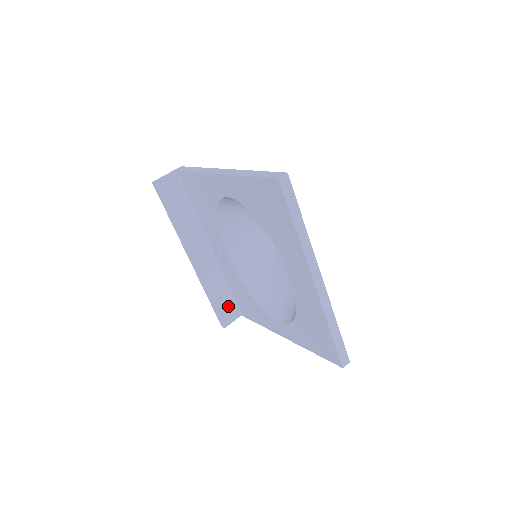
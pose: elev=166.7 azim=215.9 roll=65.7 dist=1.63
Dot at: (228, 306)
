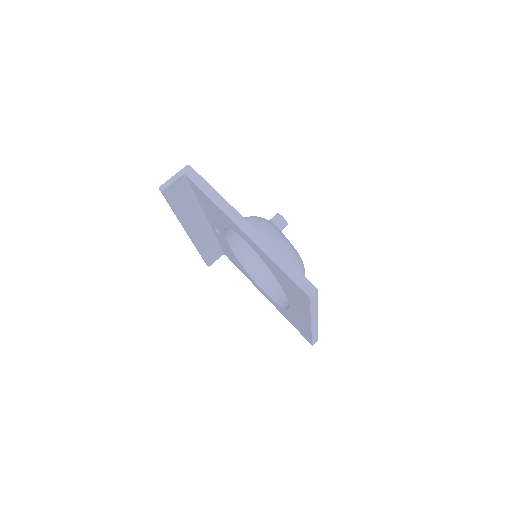
Dot at: (214, 252)
